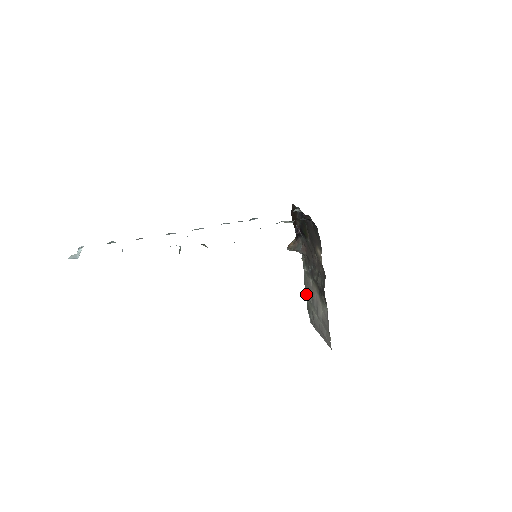
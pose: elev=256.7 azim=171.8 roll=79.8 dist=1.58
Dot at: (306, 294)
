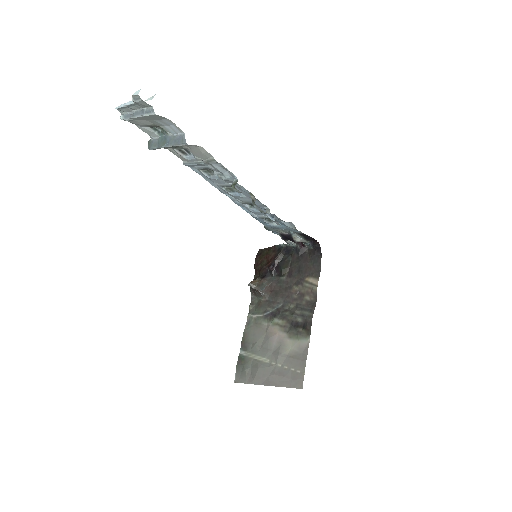
Dot at: (245, 344)
